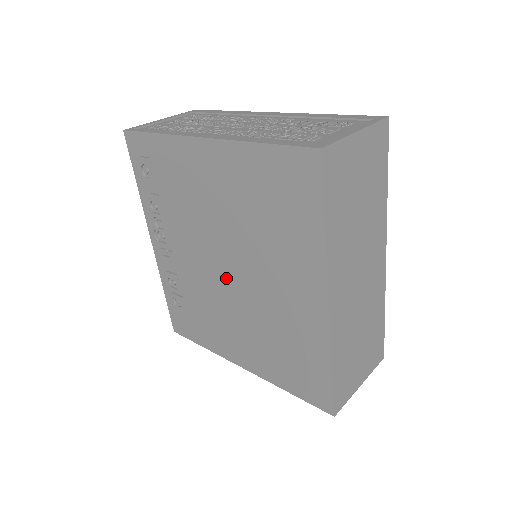
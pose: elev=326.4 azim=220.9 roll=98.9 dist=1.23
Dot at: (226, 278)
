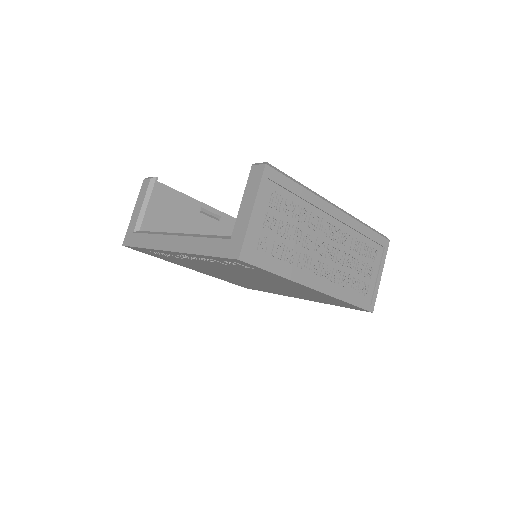
Dot at: (238, 277)
